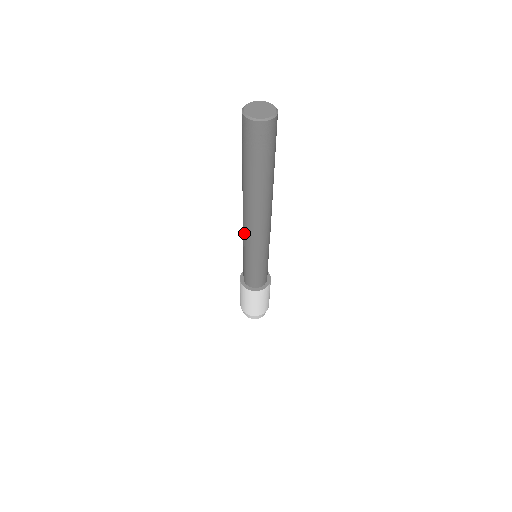
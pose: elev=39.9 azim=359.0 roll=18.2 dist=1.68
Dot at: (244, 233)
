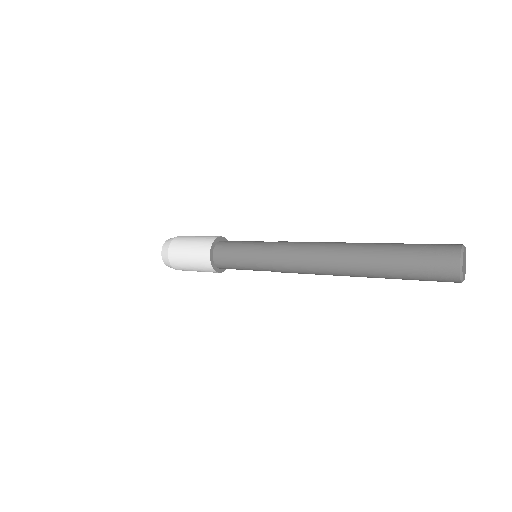
Dot at: (292, 266)
